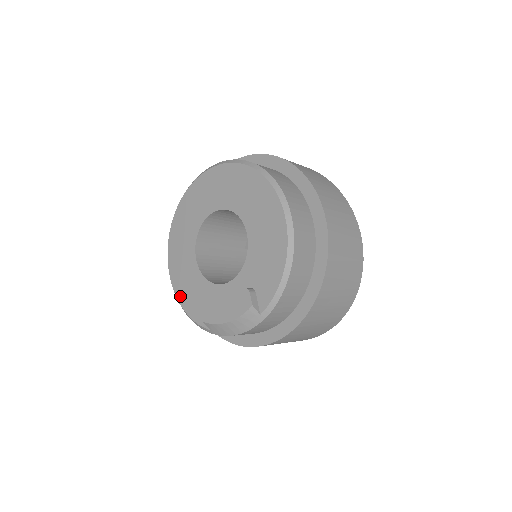
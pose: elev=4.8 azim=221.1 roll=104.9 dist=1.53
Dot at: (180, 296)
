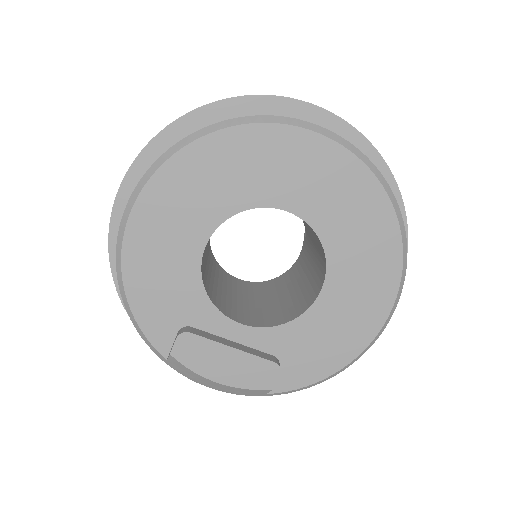
Dot at: (132, 275)
